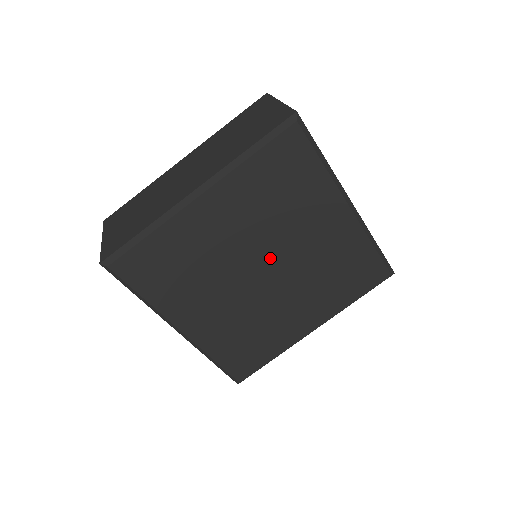
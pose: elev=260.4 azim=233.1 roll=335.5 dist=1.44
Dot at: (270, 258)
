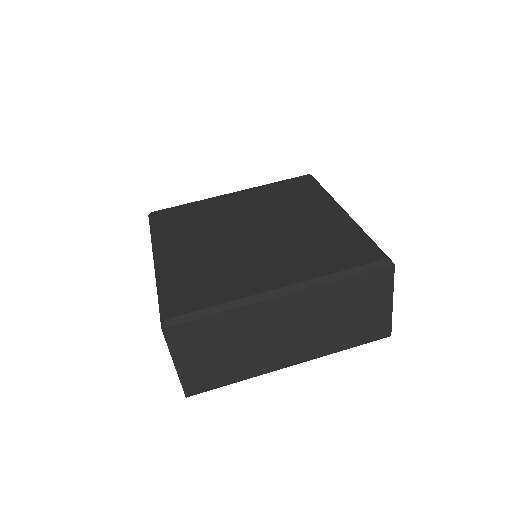
Dot at: (261, 225)
